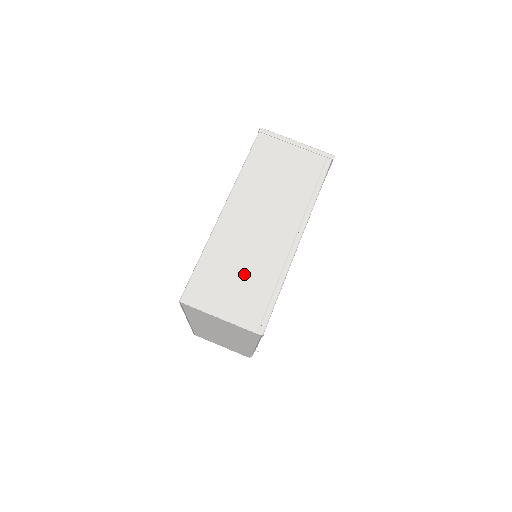
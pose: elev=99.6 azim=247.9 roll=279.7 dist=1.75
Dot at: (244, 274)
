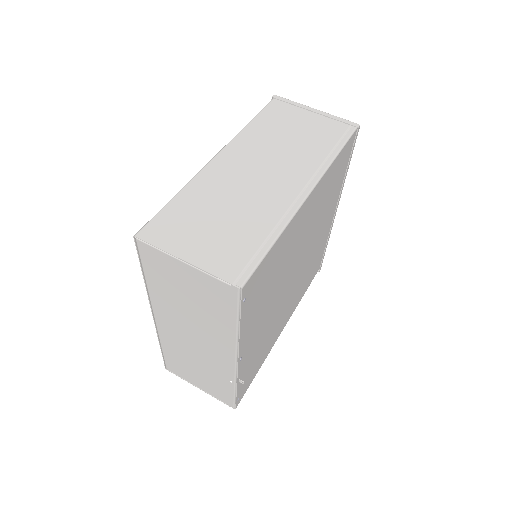
Dot at: (229, 218)
